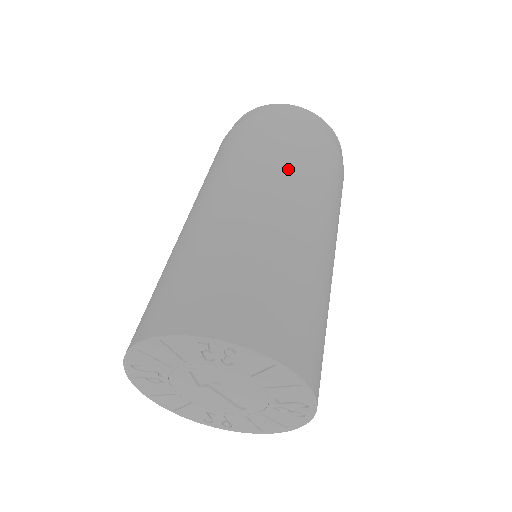
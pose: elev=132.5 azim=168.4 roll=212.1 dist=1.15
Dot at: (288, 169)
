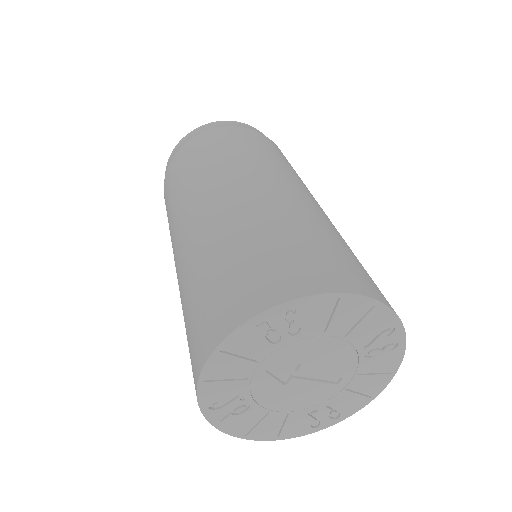
Dot at: (233, 163)
